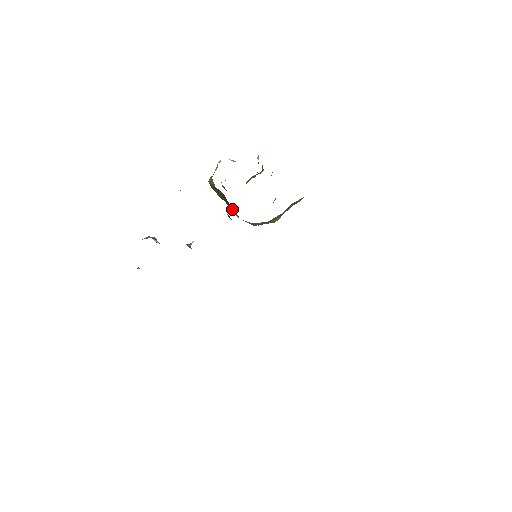
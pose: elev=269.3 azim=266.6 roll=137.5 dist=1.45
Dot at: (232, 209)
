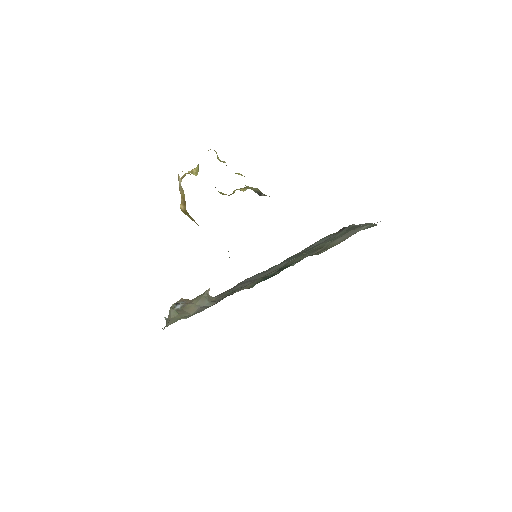
Dot at: occluded
